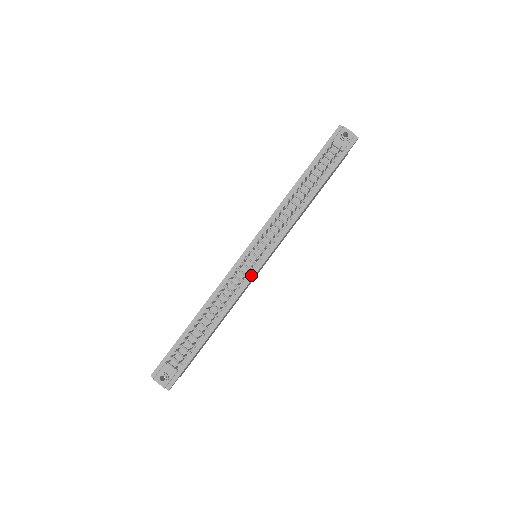
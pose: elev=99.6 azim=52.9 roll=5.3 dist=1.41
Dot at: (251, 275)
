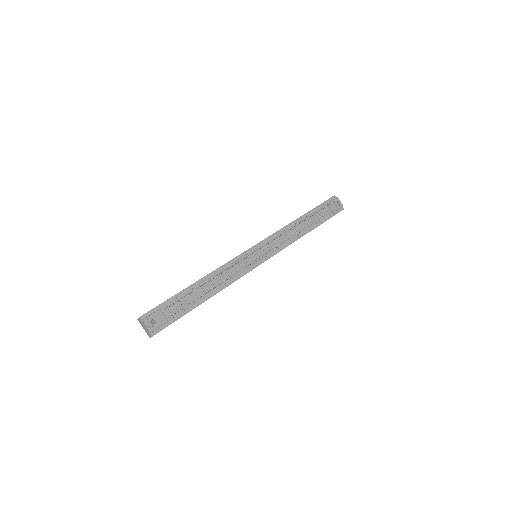
Dot at: (251, 267)
